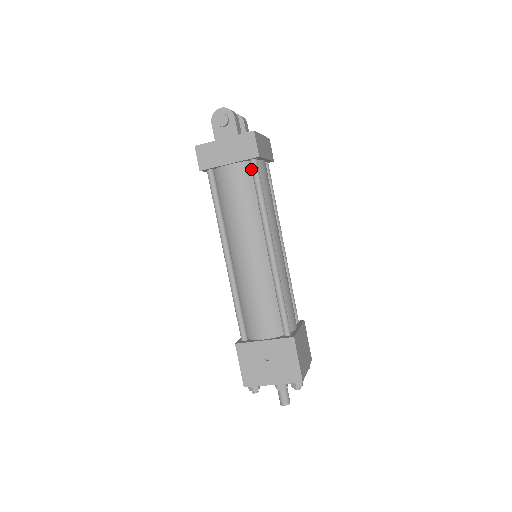
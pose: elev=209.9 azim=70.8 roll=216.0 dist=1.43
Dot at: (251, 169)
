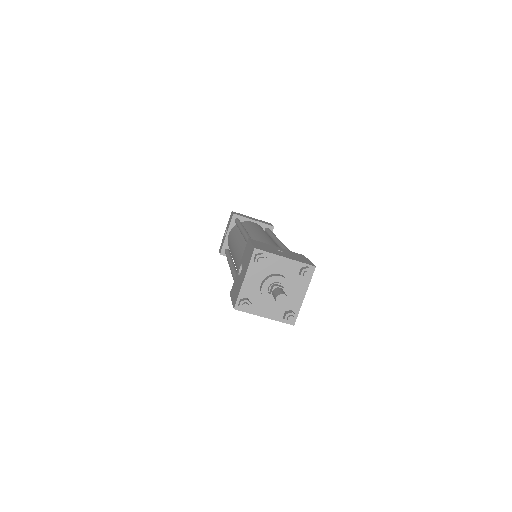
Dot at: occluded
